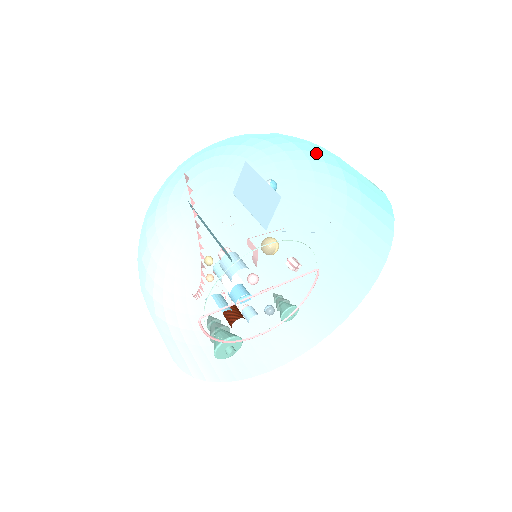
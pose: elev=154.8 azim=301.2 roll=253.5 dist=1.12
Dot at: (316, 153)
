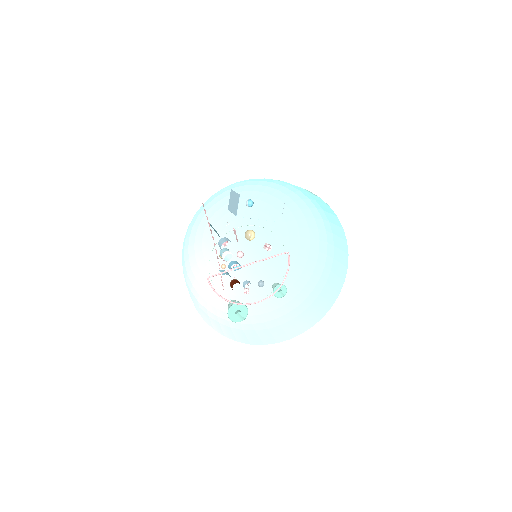
Dot at: (294, 194)
